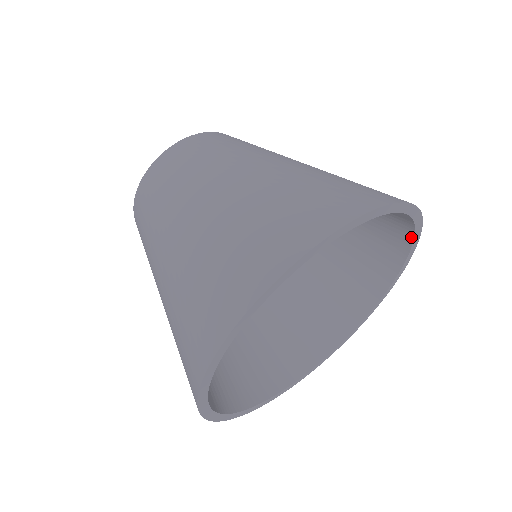
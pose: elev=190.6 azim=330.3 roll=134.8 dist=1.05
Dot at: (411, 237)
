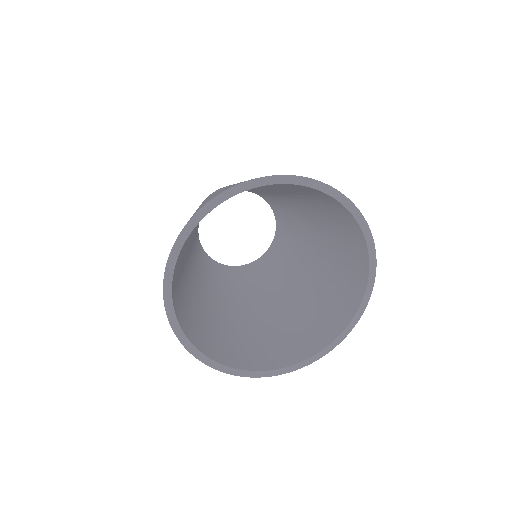
Dot at: (366, 279)
